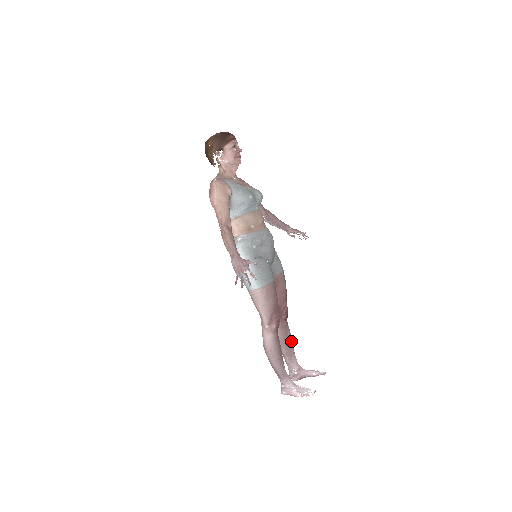
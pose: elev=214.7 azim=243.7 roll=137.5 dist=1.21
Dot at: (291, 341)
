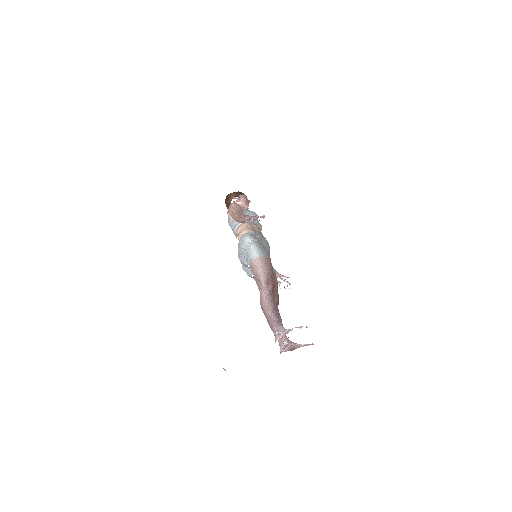
Dot at: occluded
